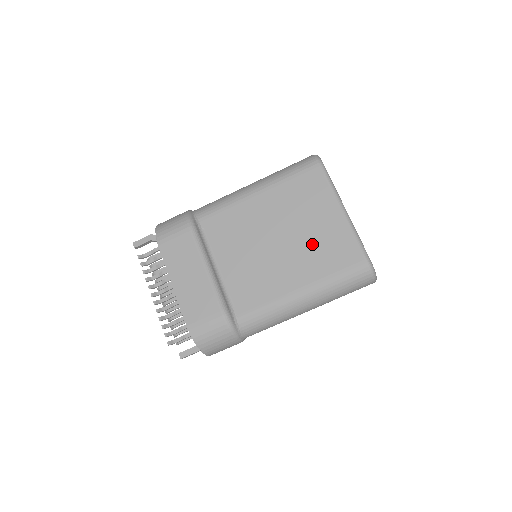
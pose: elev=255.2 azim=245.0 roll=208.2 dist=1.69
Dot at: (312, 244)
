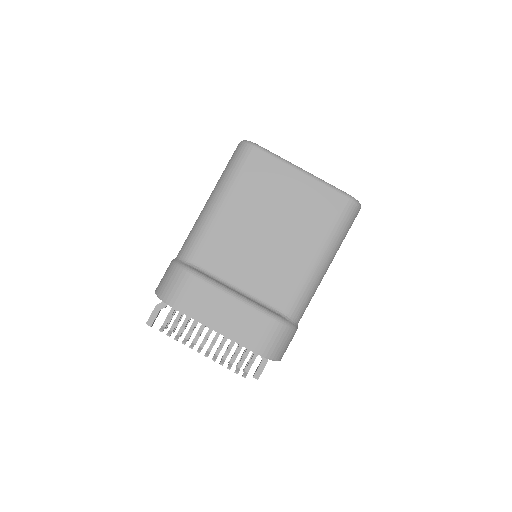
Dot at: (298, 215)
